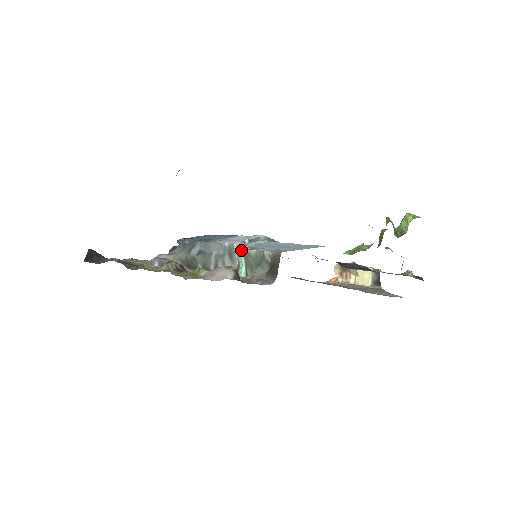
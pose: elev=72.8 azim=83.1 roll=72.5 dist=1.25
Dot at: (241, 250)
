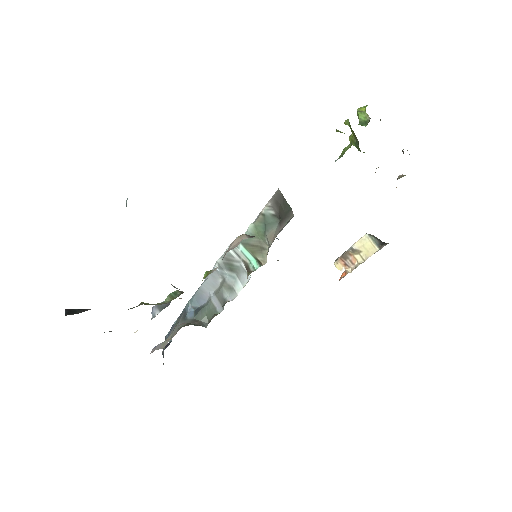
Dot at: occluded
